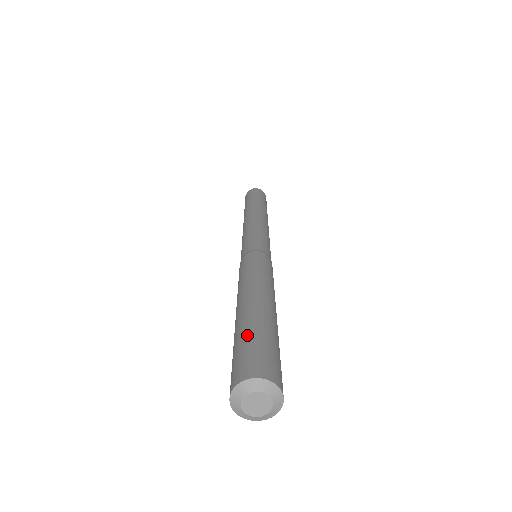
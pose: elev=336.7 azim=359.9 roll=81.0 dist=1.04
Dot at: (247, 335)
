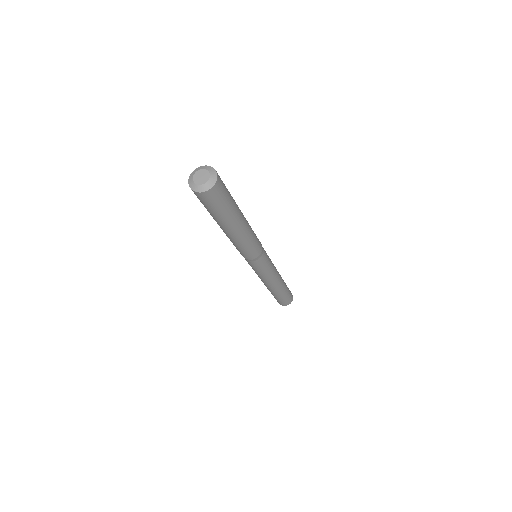
Dot at: occluded
